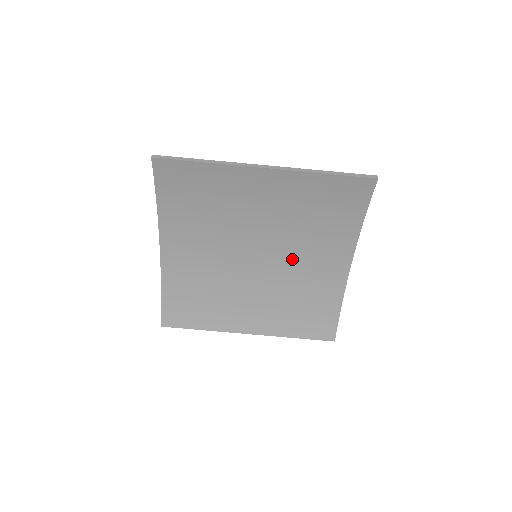
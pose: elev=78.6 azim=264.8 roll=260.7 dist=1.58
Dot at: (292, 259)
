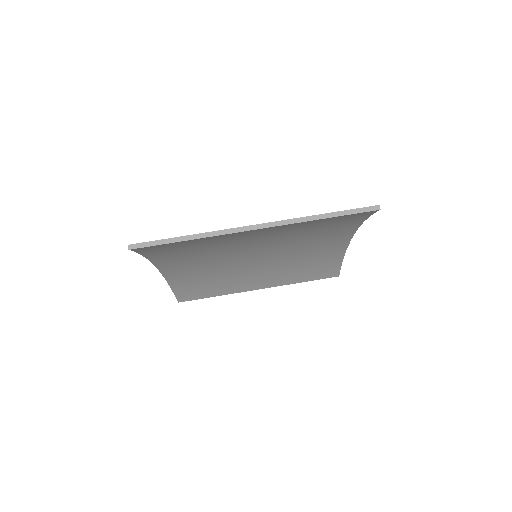
Dot at: (292, 248)
